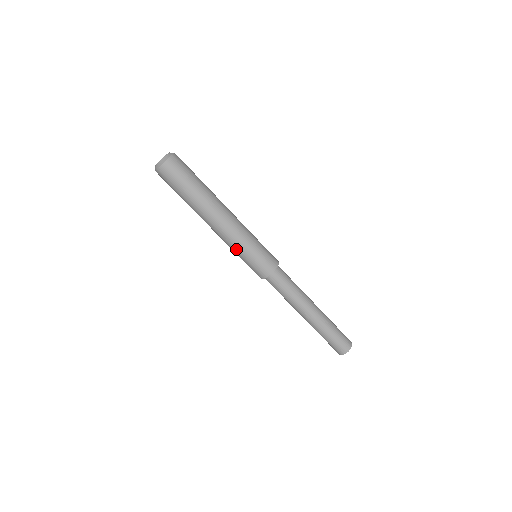
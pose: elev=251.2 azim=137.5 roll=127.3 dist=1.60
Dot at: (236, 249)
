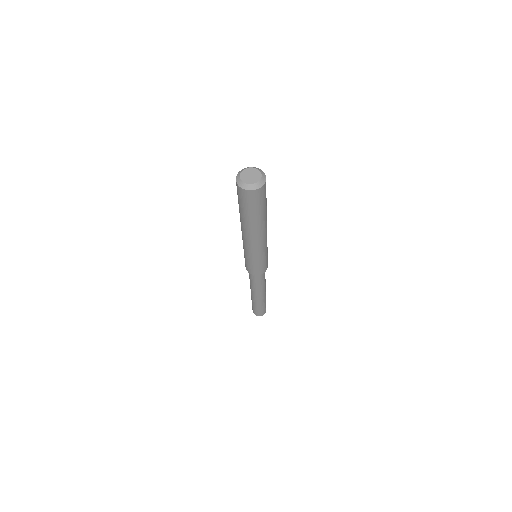
Dot at: (247, 253)
